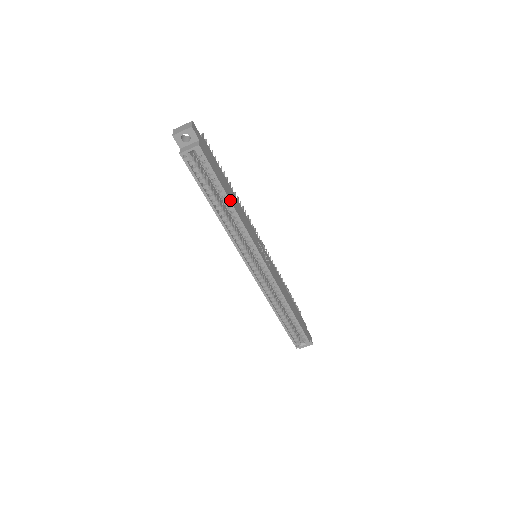
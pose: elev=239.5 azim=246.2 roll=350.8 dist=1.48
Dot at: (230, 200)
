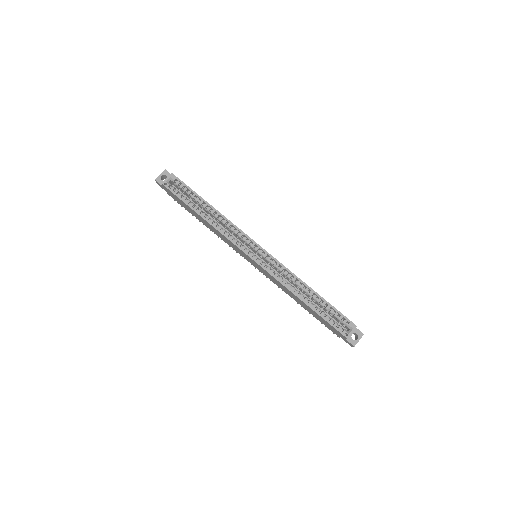
Dot at: (209, 204)
